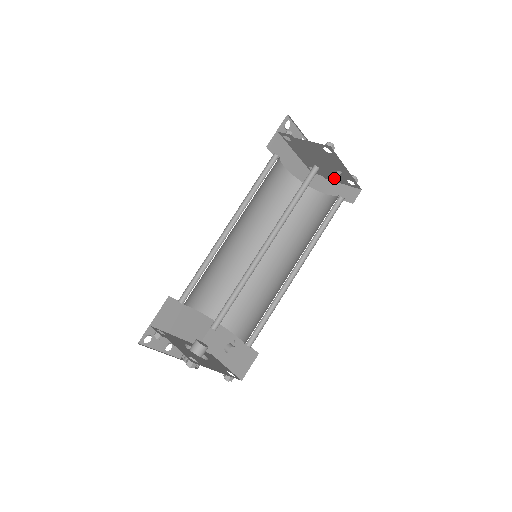
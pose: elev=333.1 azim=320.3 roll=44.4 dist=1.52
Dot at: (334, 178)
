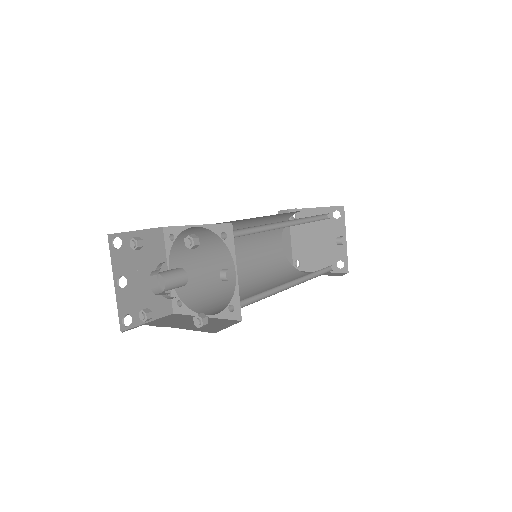
Dot at: (321, 265)
